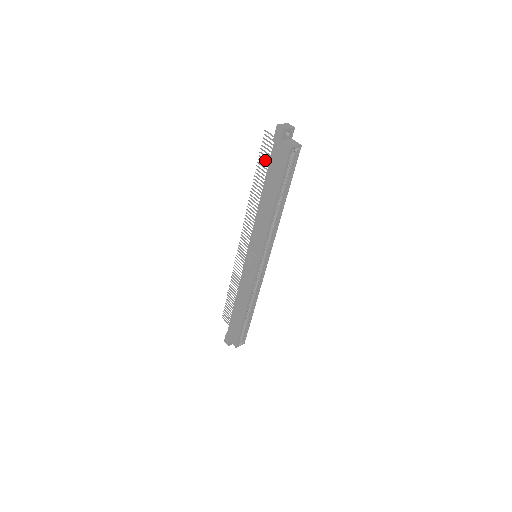
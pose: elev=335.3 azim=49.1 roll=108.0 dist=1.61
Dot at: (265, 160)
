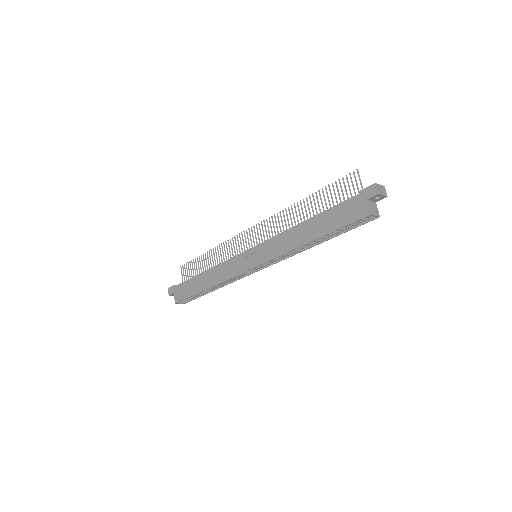
Dot at: (335, 193)
